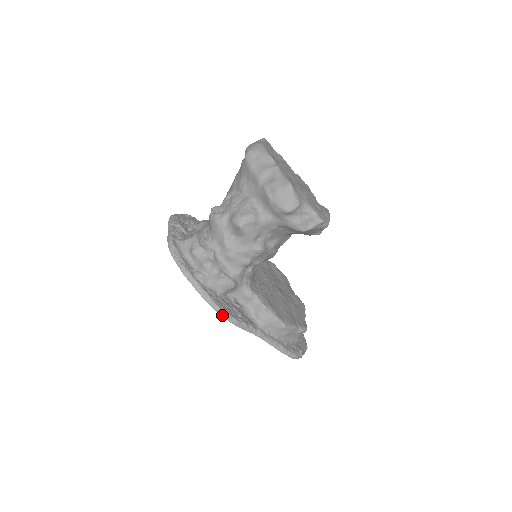
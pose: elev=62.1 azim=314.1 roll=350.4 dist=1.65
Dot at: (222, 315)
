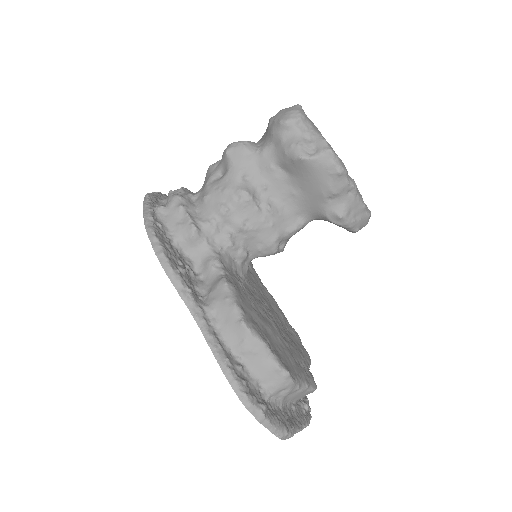
Dot at: (154, 247)
